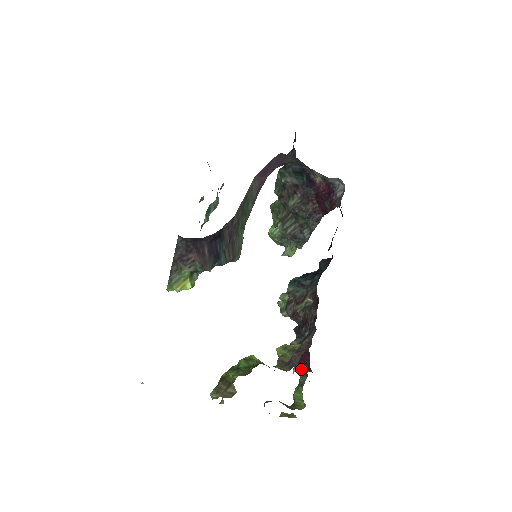
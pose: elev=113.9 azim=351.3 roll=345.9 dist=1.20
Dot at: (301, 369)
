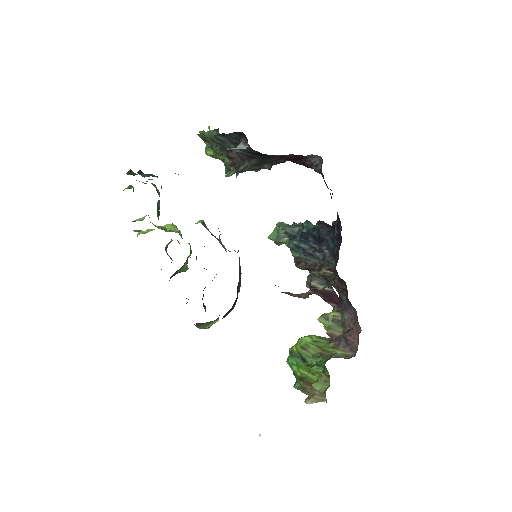
Dot at: (334, 306)
